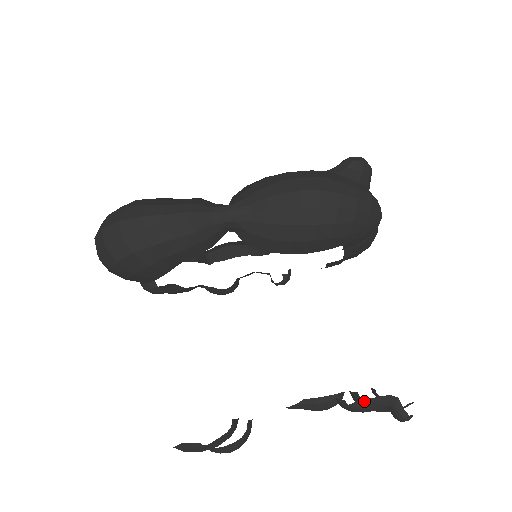
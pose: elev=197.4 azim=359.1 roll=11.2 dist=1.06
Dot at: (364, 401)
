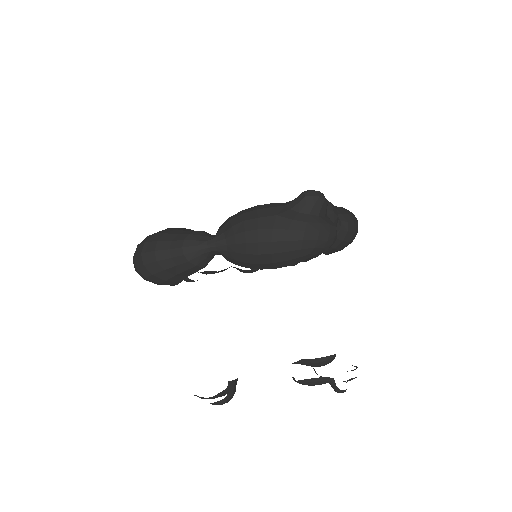
Dot at: (305, 380)
